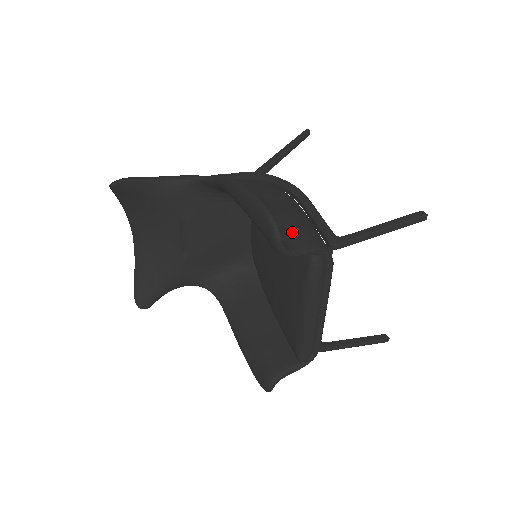
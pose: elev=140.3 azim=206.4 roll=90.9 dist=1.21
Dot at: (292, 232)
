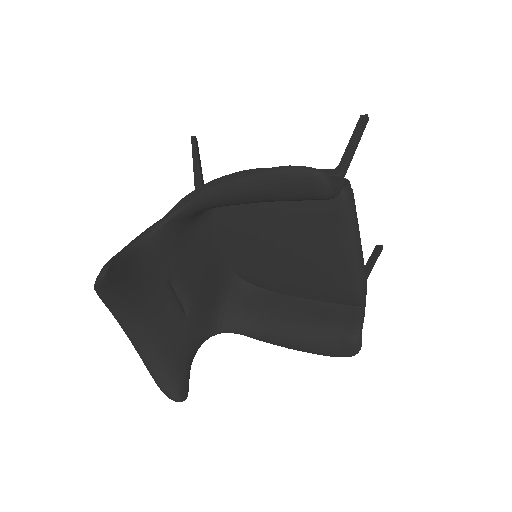
Dot at: occluded
